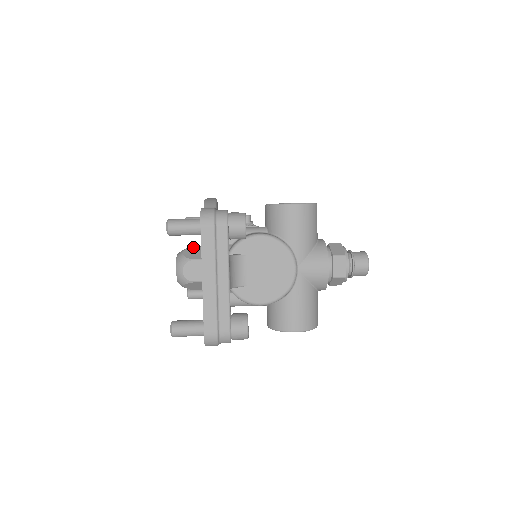
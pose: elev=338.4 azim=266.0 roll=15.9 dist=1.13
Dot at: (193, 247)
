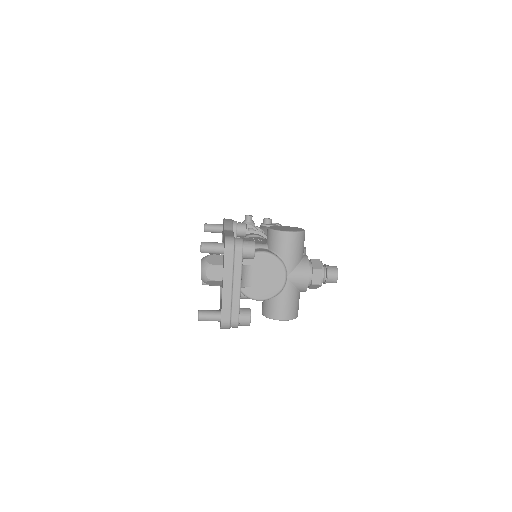
Dot at: (213, 255)
